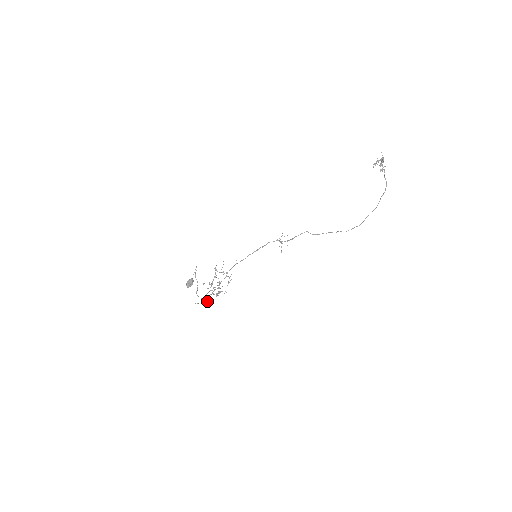
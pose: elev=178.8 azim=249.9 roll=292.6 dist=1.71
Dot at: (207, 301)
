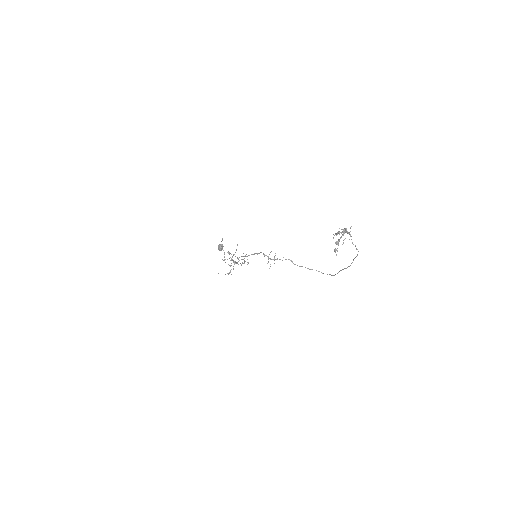
Dot at: (230, 271)
